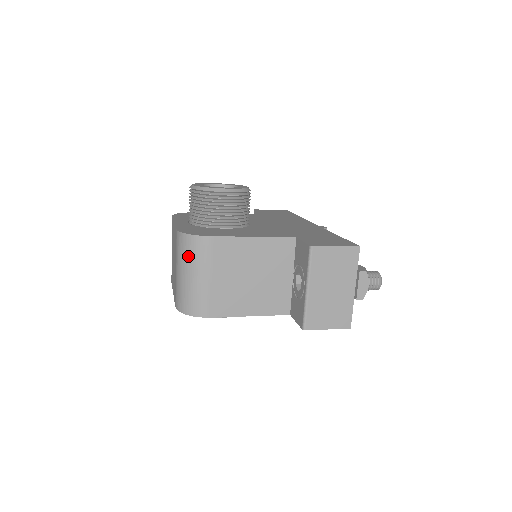
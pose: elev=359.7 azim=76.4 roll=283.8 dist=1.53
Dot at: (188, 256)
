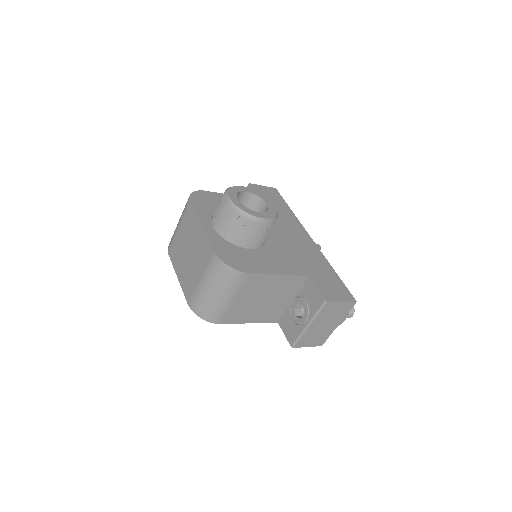
Dot at: (221, 281)
